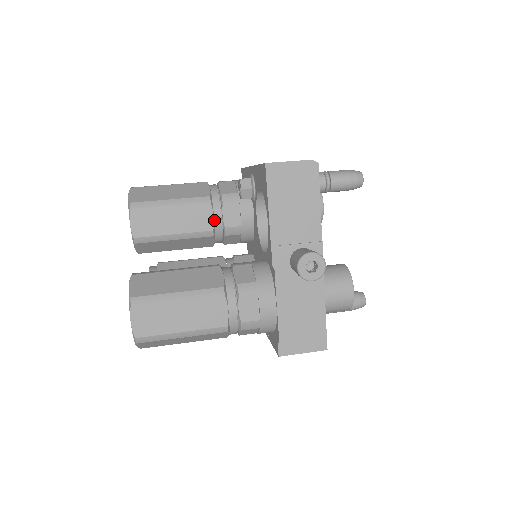
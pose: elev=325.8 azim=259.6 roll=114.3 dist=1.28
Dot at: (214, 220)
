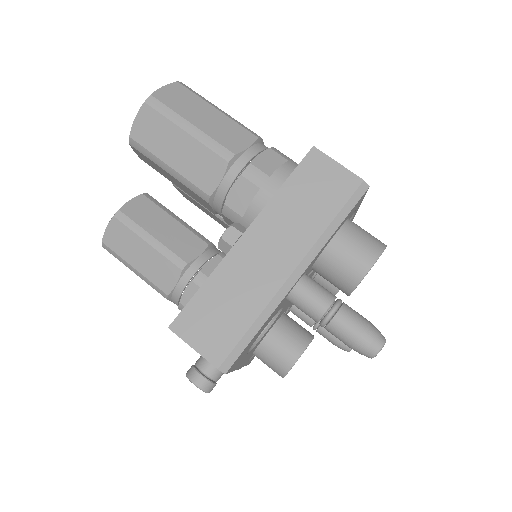
Dot at: (215, 211)
